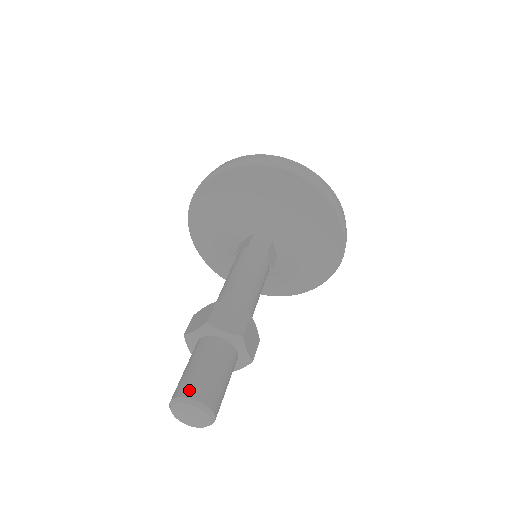
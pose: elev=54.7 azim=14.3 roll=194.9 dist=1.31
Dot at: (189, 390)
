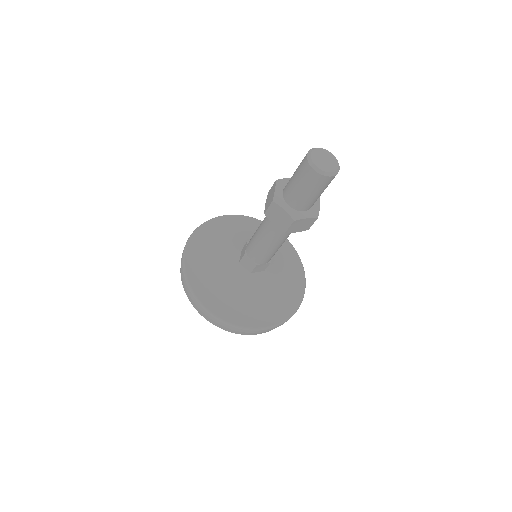
Dot at: occluded
